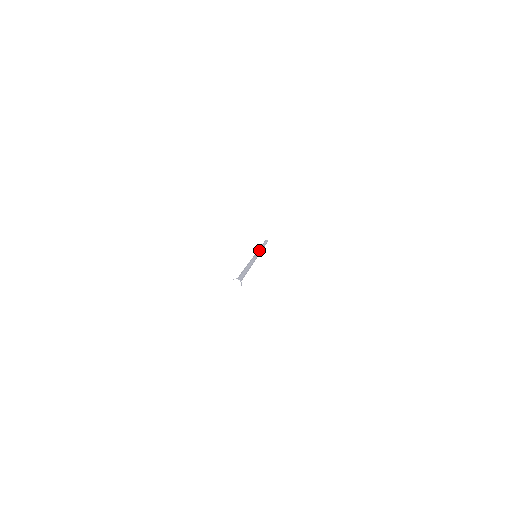
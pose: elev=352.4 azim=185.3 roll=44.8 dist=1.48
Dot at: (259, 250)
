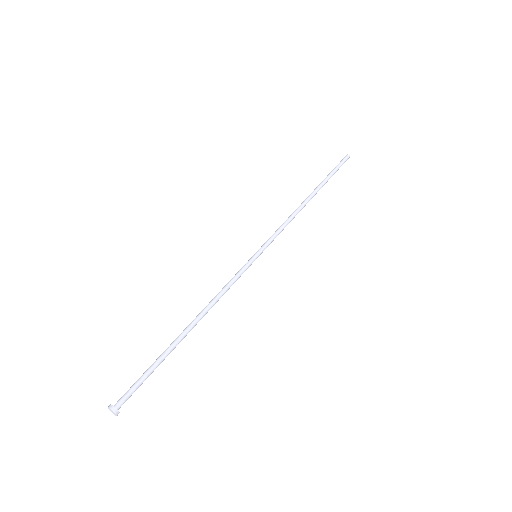
Dot at: (278, 229)
